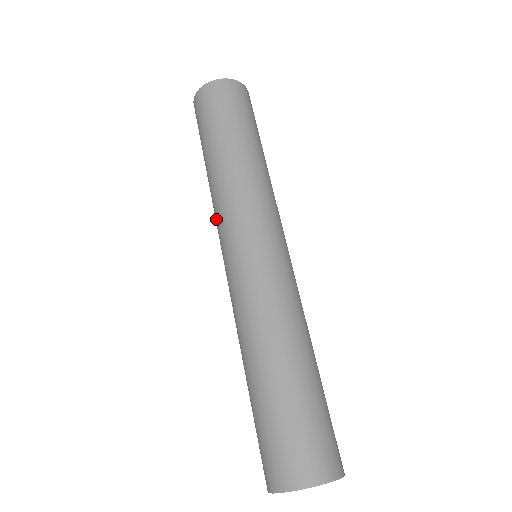
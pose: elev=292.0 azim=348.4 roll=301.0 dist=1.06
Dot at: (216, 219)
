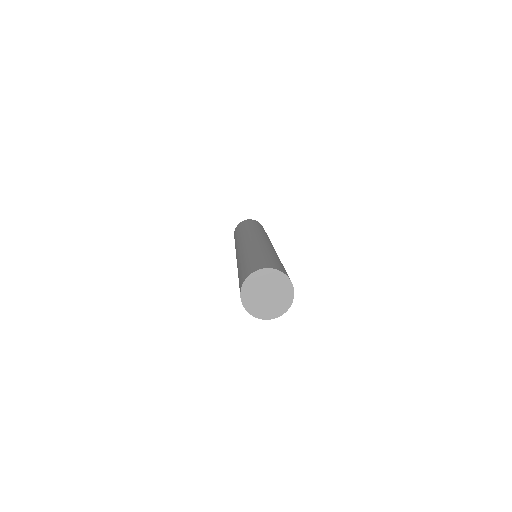
Dot at: (248, 233)
